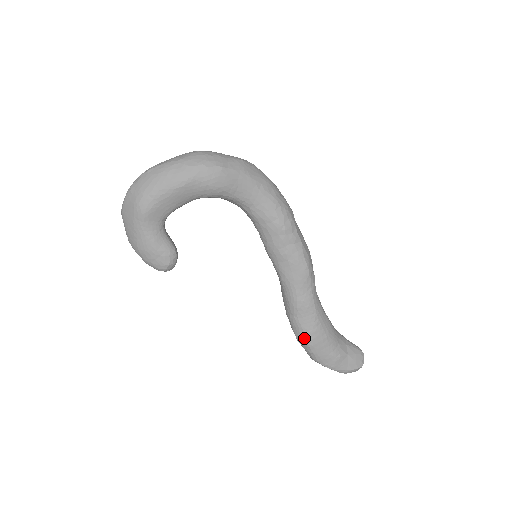
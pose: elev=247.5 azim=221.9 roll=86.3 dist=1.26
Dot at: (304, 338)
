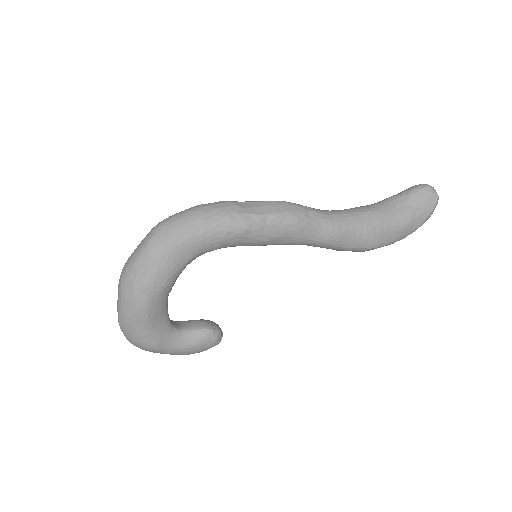
Dot at: (365, 249)
